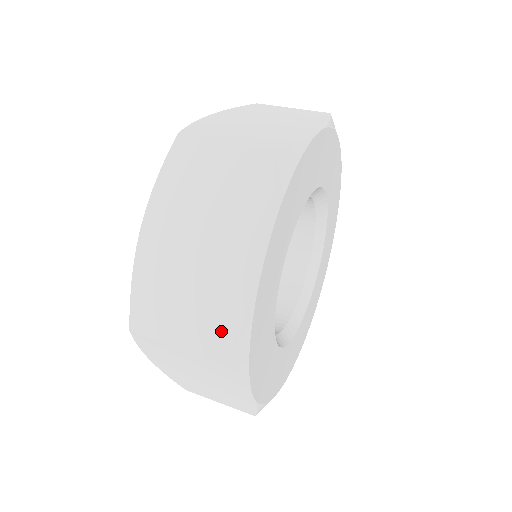
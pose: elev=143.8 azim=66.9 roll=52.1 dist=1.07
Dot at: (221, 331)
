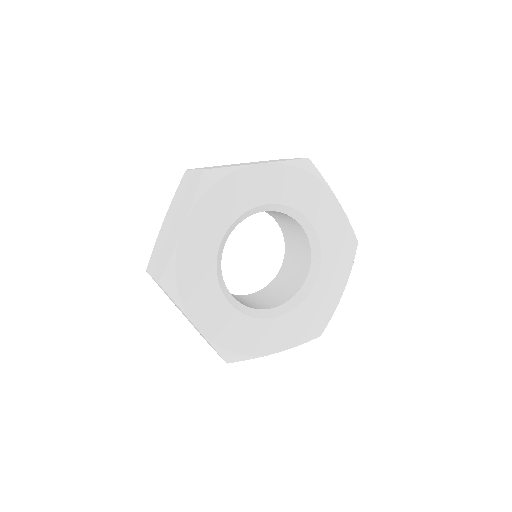
Dot at: (163, 267)
